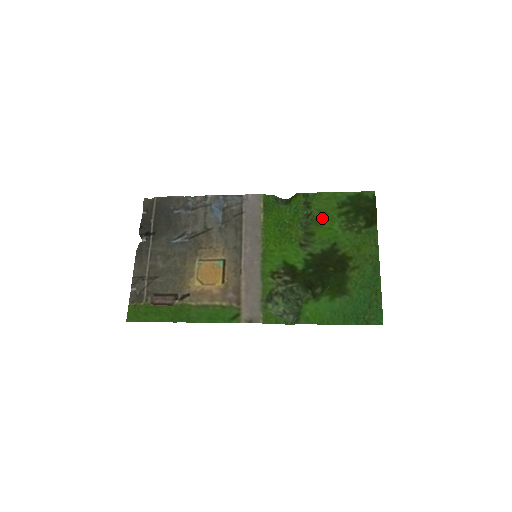
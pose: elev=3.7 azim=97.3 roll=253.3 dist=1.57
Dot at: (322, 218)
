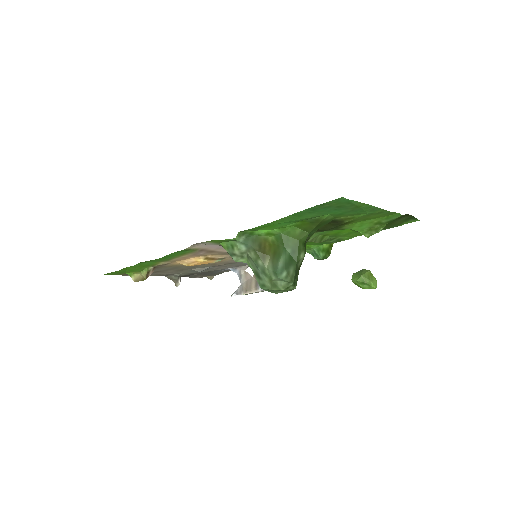
Dot at: (344, 233)
